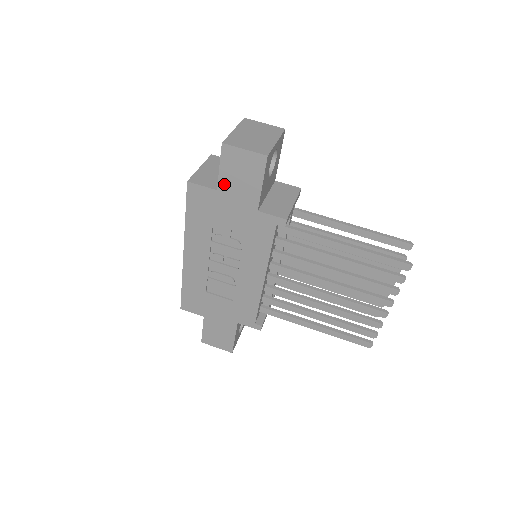
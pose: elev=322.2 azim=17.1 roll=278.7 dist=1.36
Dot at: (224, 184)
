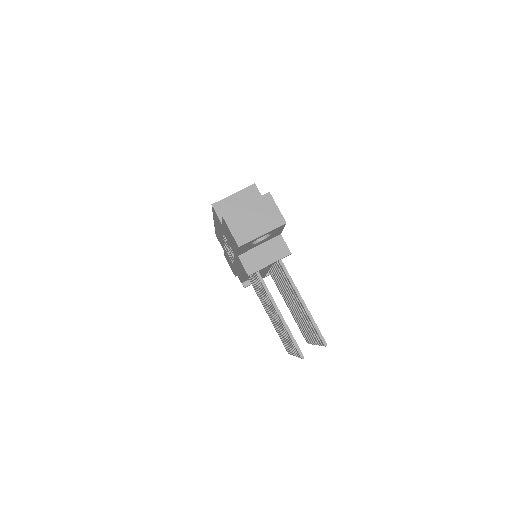
Dot at: occluded
